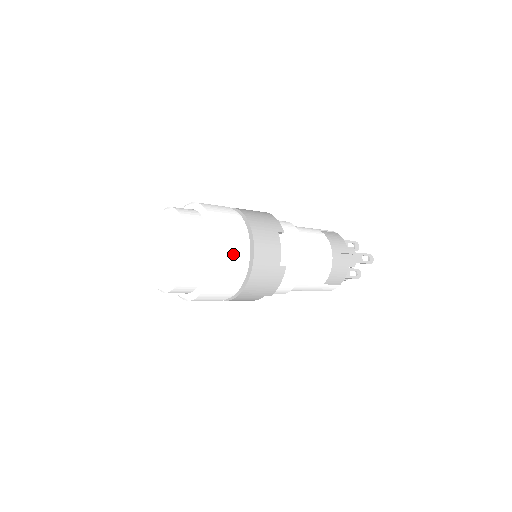
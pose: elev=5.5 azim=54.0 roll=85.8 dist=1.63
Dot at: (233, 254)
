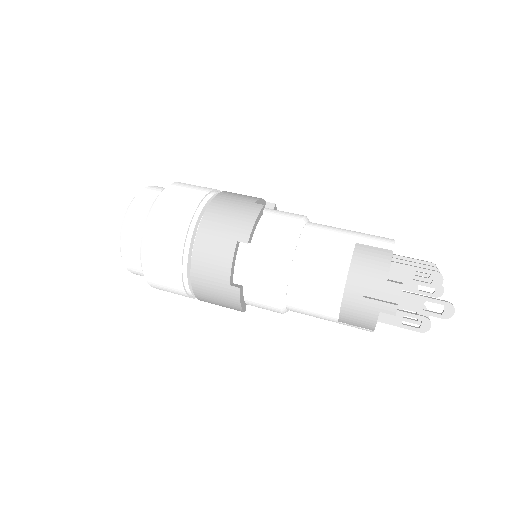
Dot at: (164, 258)
